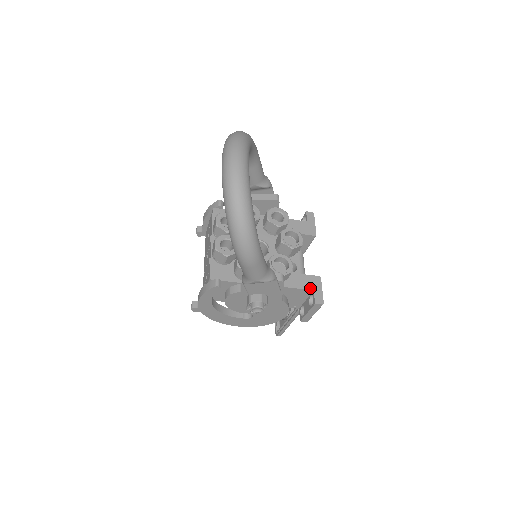
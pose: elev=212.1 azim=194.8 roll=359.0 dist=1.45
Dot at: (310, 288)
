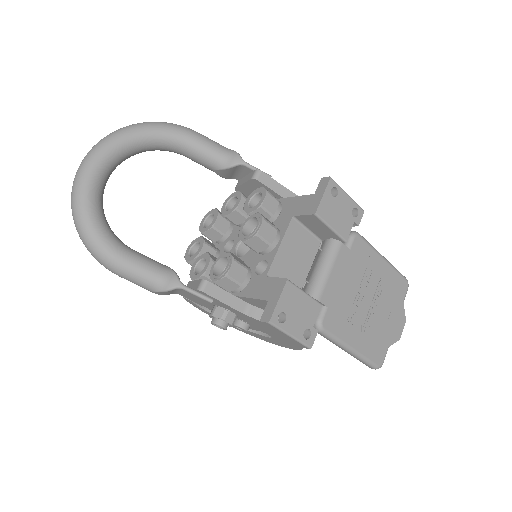
Dot at: (266, 297)
